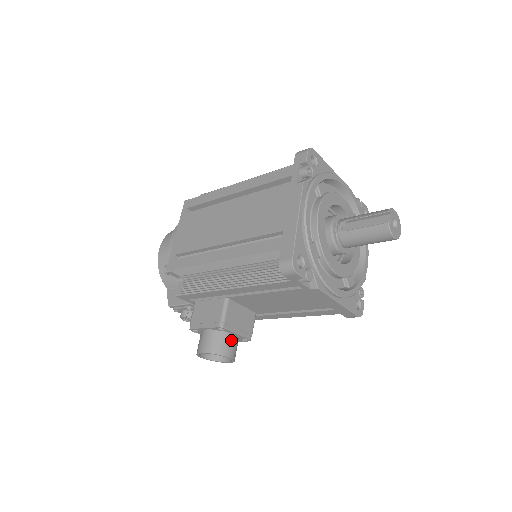
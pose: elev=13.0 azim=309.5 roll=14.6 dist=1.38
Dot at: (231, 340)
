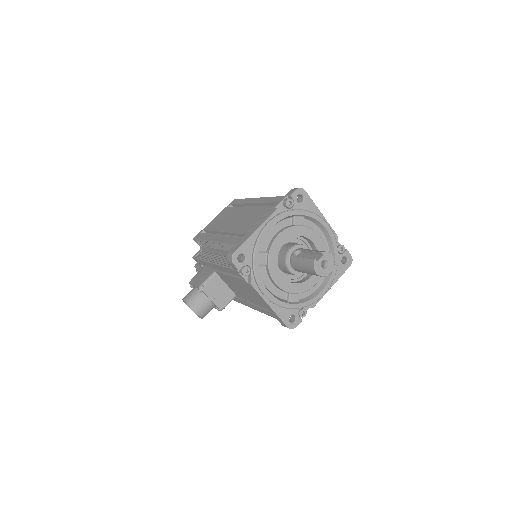
Dot at: (205, 301)
